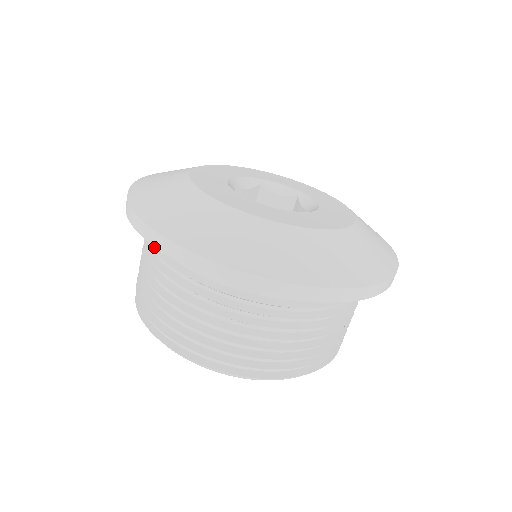
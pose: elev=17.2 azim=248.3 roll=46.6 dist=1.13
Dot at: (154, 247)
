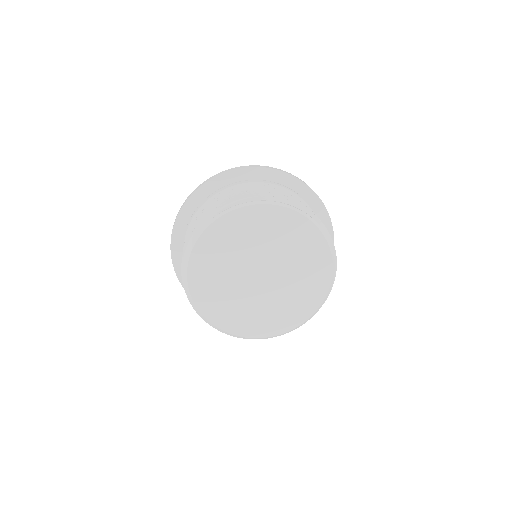
Dot at: occluded
